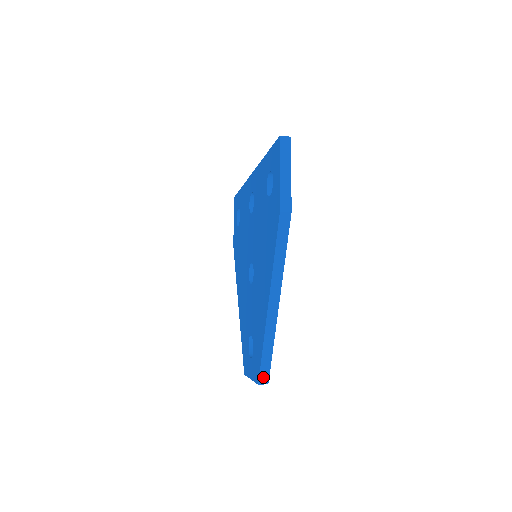
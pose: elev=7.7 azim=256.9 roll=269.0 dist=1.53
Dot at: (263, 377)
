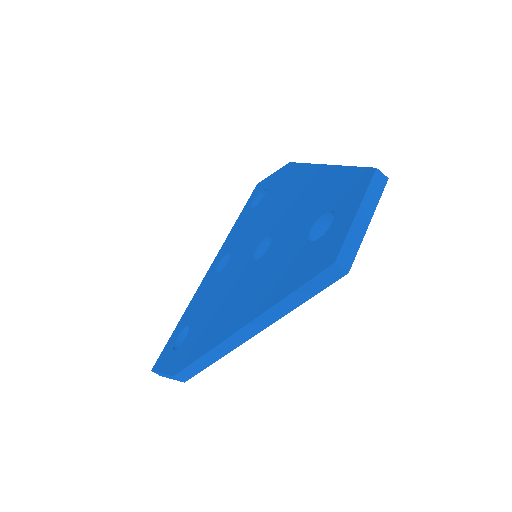
Dot at: occluded
